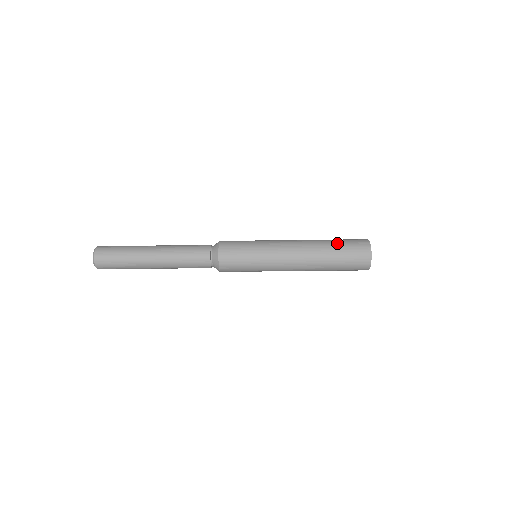
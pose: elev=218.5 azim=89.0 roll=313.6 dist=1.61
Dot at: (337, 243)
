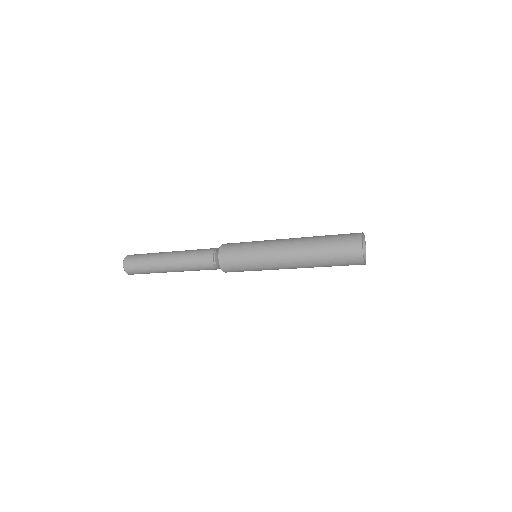
Dot at: (328, 243)
